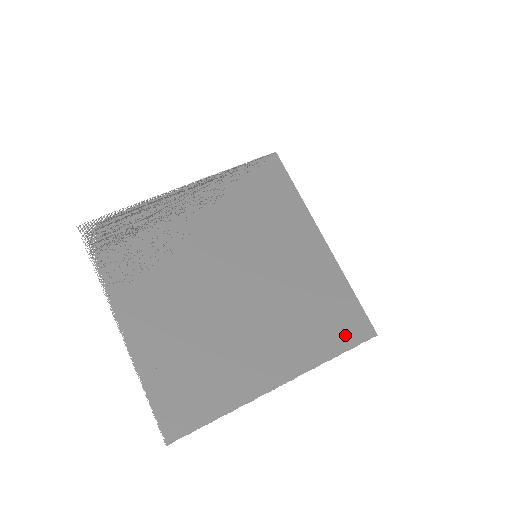
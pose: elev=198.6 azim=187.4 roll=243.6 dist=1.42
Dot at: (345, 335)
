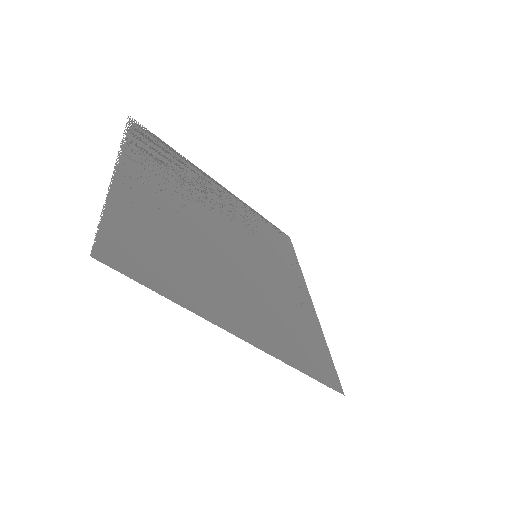
Dot at: (315, 367)
